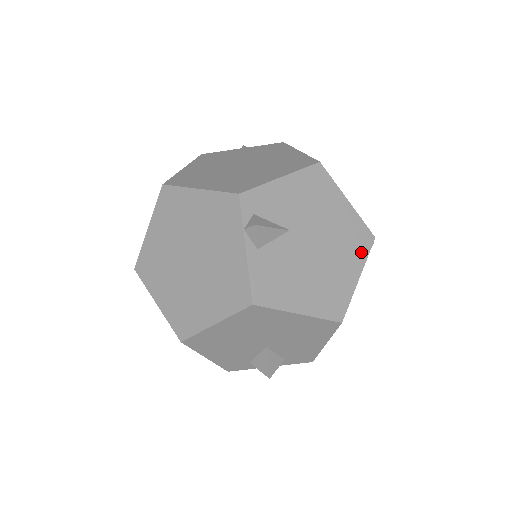
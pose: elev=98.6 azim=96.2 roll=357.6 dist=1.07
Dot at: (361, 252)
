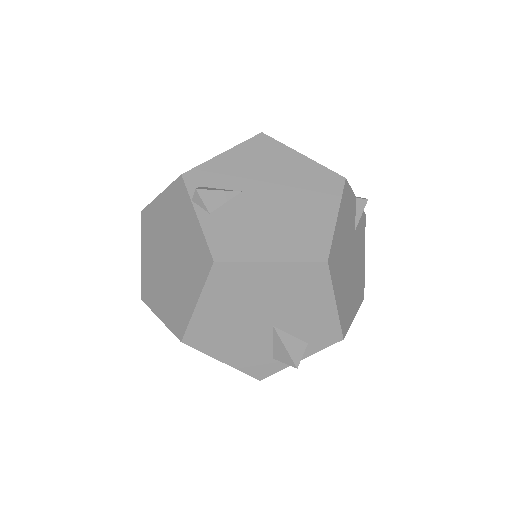
Dot at: (332, 194)
